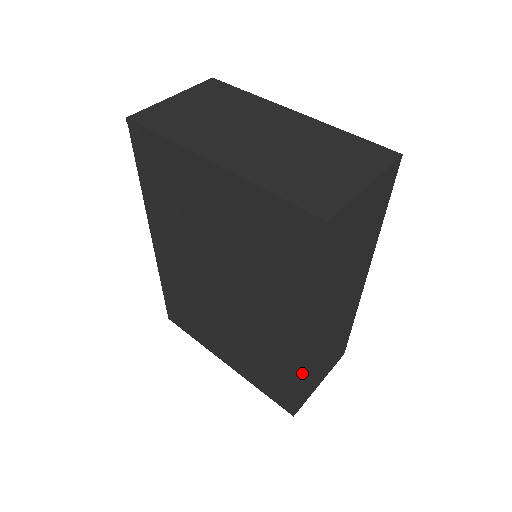
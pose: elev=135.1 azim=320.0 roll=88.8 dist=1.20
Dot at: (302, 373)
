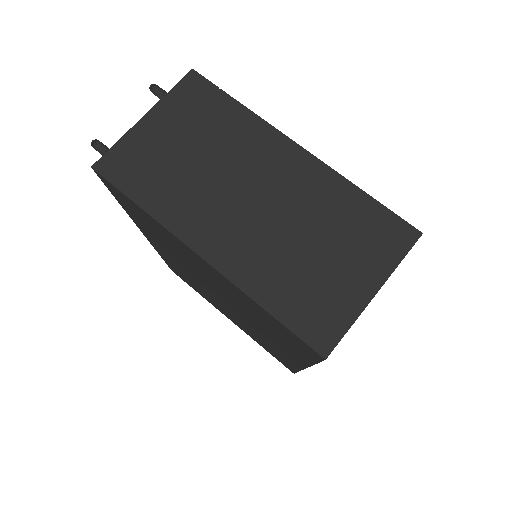
Dot at: occluded
